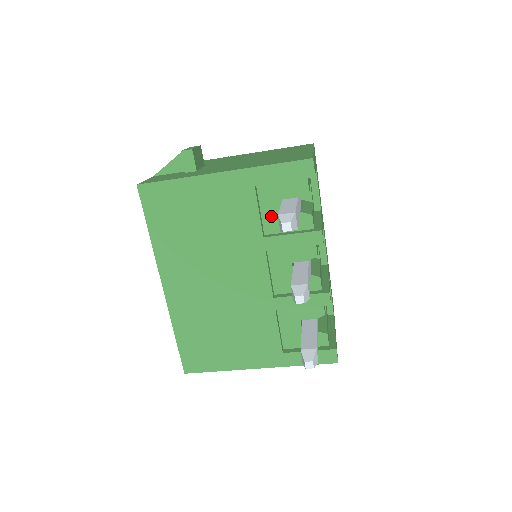
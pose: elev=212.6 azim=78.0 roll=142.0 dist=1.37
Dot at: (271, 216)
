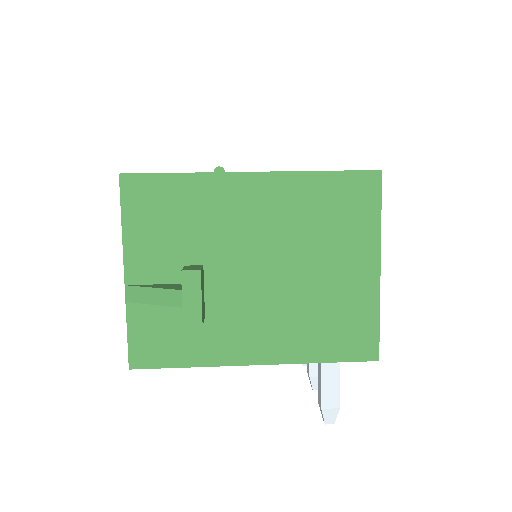
Dot at: occluded
